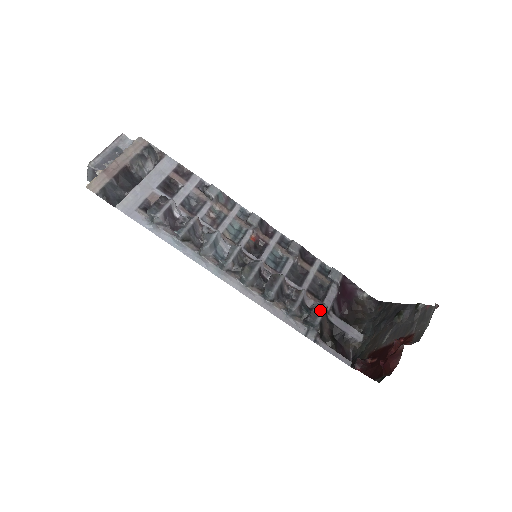
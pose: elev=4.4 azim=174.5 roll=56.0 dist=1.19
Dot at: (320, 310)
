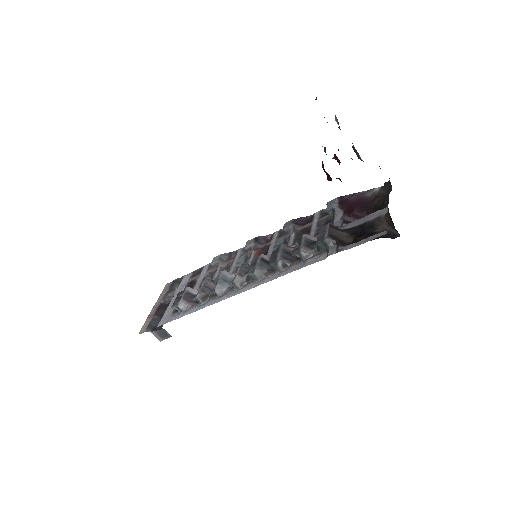
Dot at: (325, 230)
